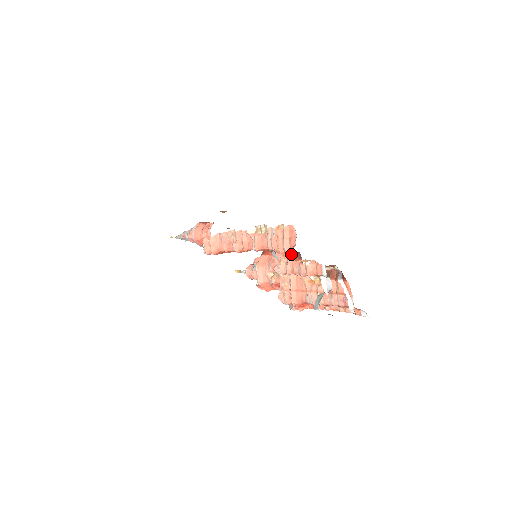
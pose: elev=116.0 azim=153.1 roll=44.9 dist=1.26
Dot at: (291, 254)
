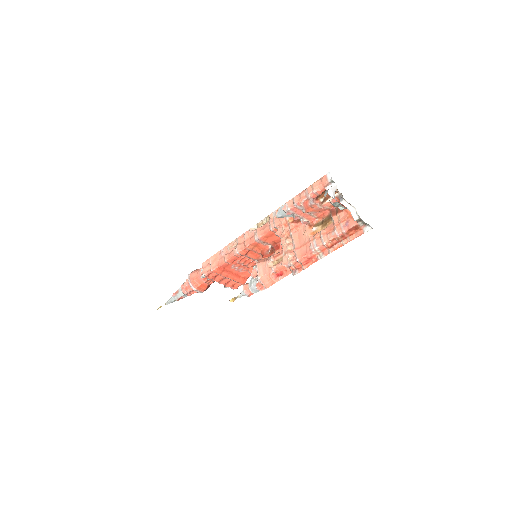
Dot at: (293, 220)
